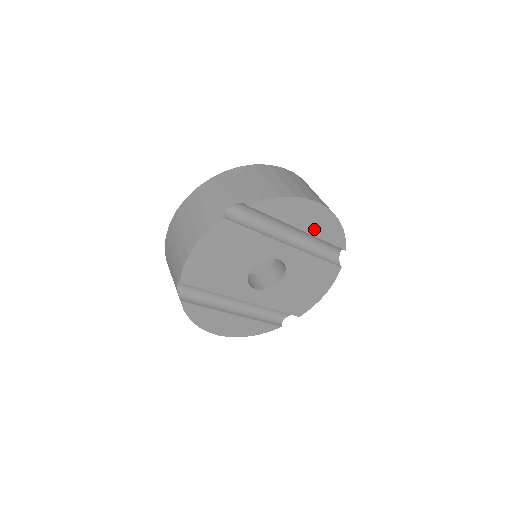
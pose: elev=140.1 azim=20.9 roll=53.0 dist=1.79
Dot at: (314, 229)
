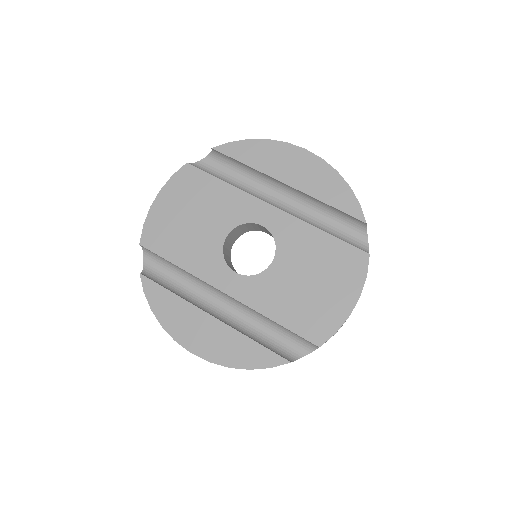
Dot at: (304, 184)
